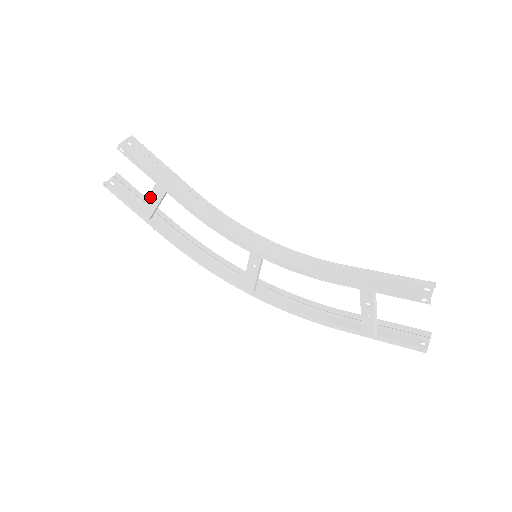
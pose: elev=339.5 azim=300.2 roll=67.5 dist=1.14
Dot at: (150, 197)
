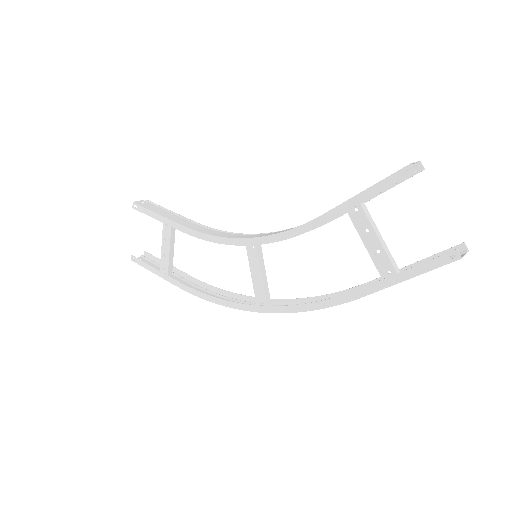
Dot at: (163, 246)
